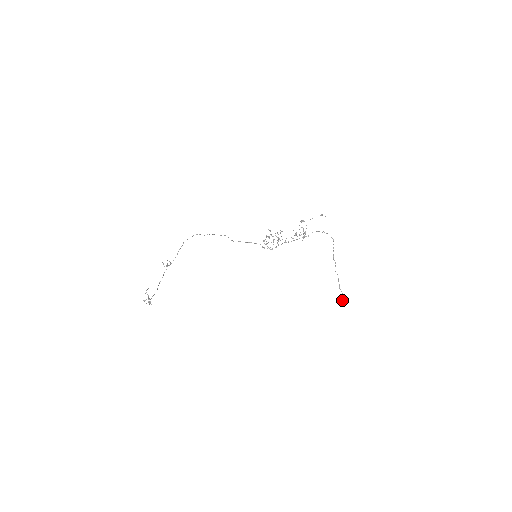
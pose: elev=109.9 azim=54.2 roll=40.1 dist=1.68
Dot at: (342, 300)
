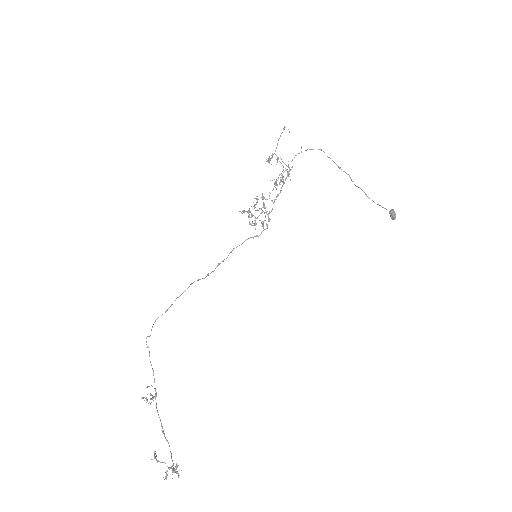
Dot at: (391, 218)
